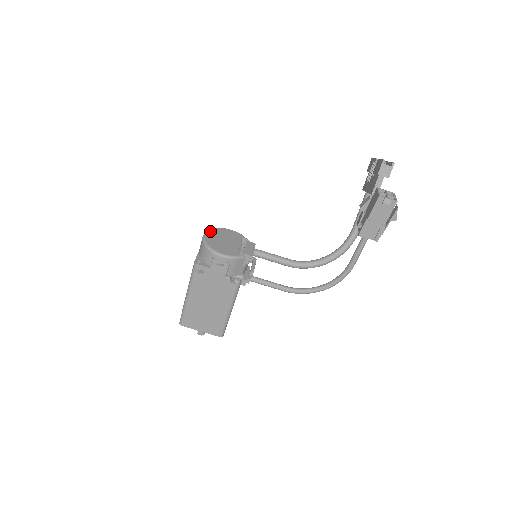
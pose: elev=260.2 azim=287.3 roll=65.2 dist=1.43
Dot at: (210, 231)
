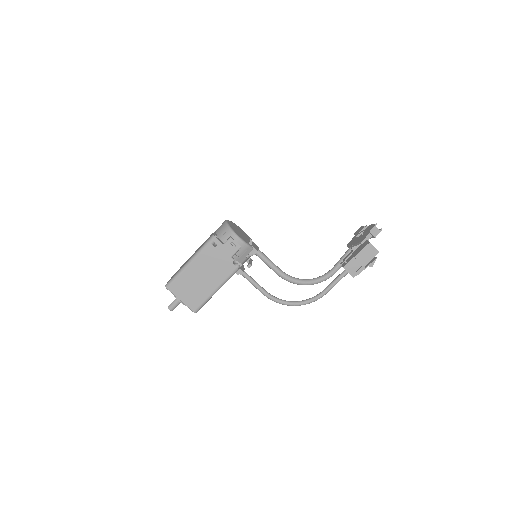
Dot at: (230, 221)
